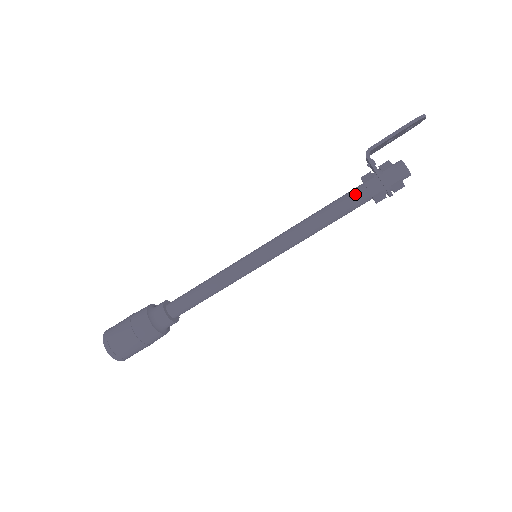
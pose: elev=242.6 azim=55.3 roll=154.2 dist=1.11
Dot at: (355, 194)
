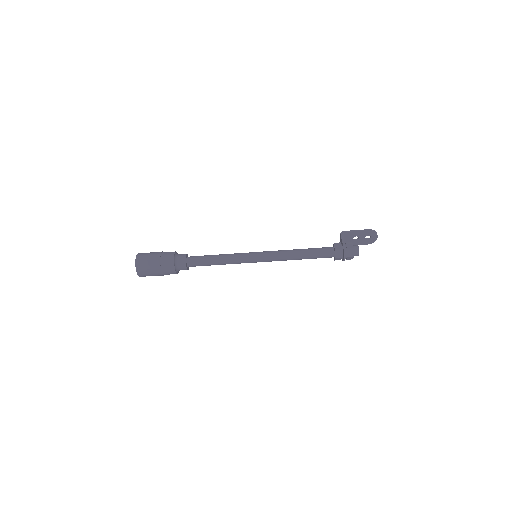
Dot at: (327, 247)
